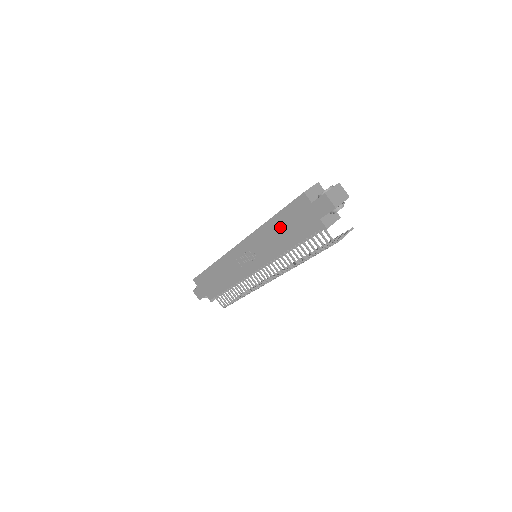
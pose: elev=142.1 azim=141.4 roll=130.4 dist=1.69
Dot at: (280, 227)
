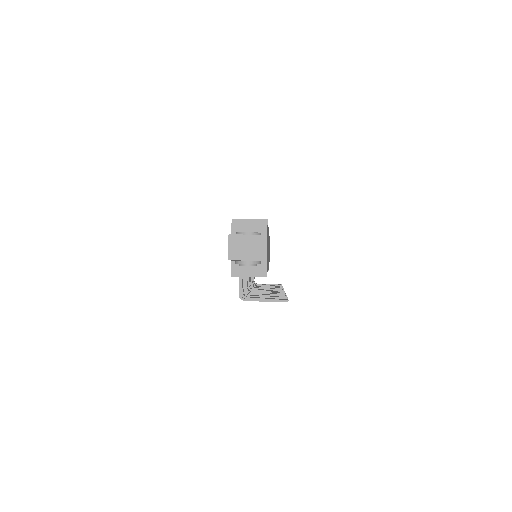
Dot at: occluded
